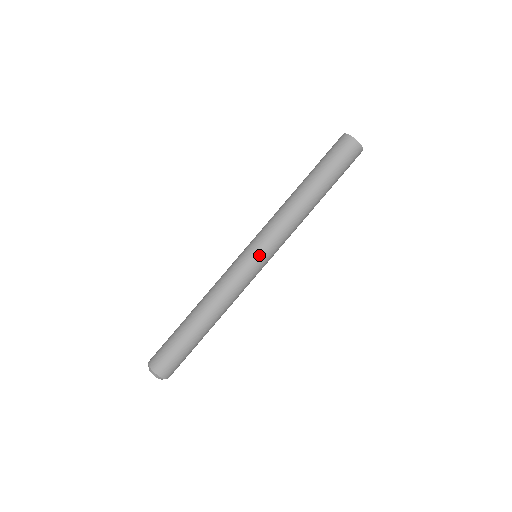
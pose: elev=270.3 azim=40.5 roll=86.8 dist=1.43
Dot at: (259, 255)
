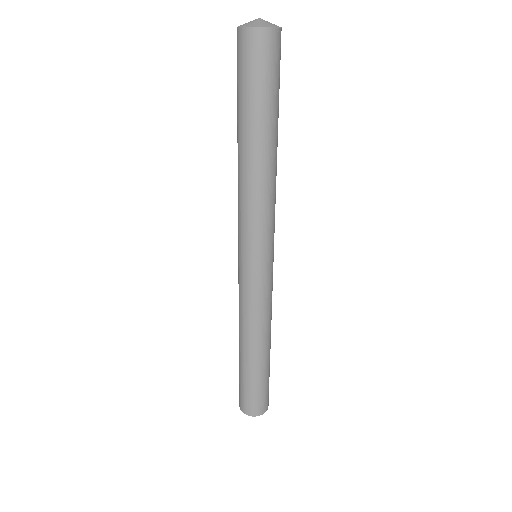
Dot at: (265, 260)
